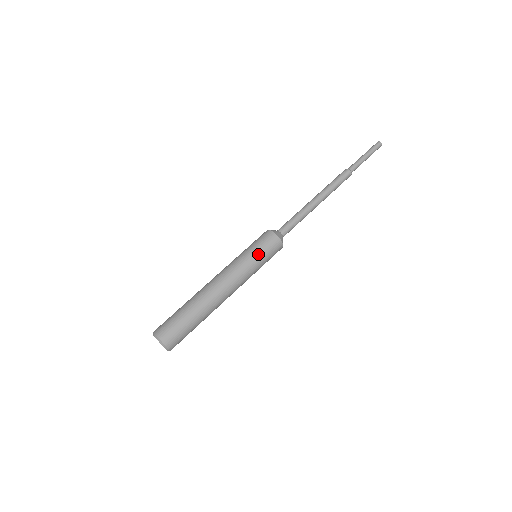
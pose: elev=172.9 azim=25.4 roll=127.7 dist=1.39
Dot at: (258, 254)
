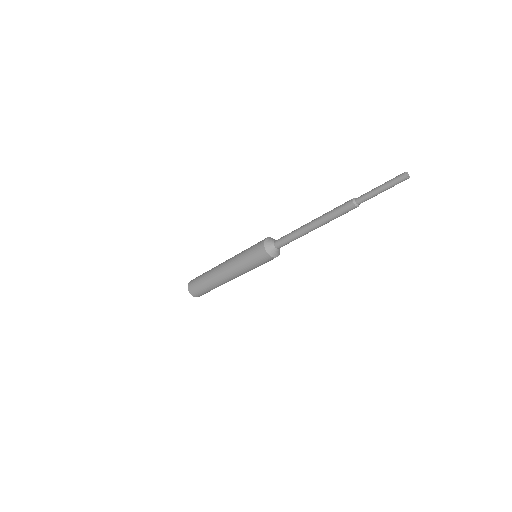
Dot at: (251, 262)
